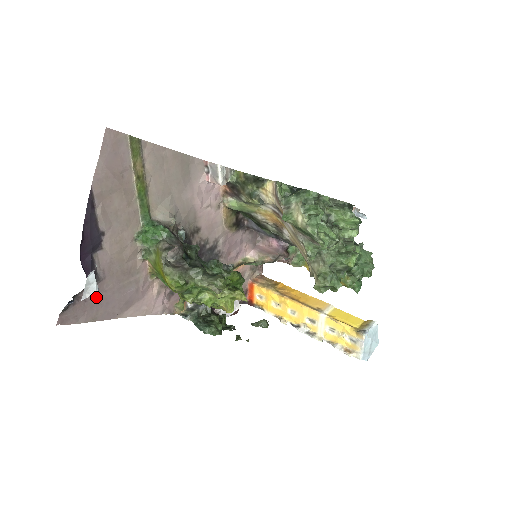
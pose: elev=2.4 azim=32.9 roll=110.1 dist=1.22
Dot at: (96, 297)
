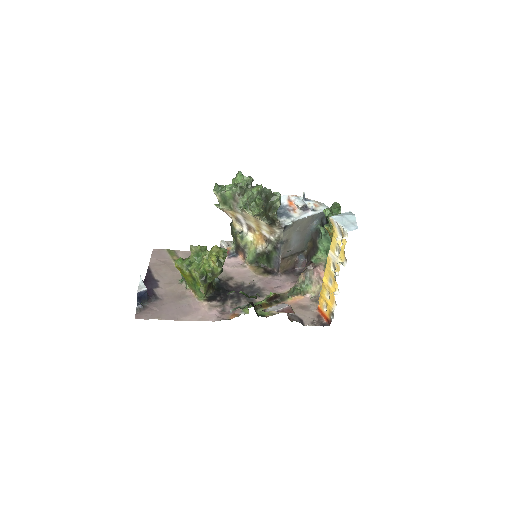
Dot at: (159, 307)
